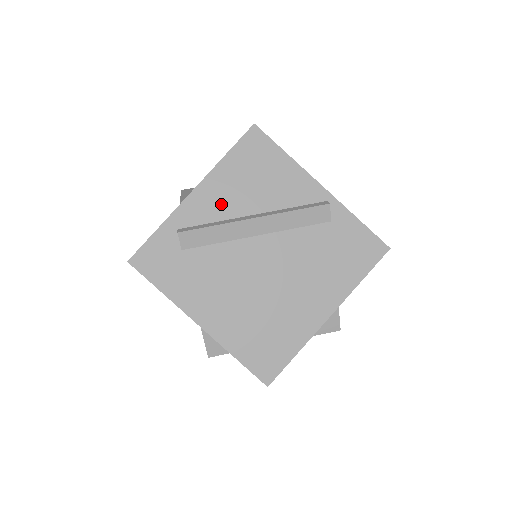
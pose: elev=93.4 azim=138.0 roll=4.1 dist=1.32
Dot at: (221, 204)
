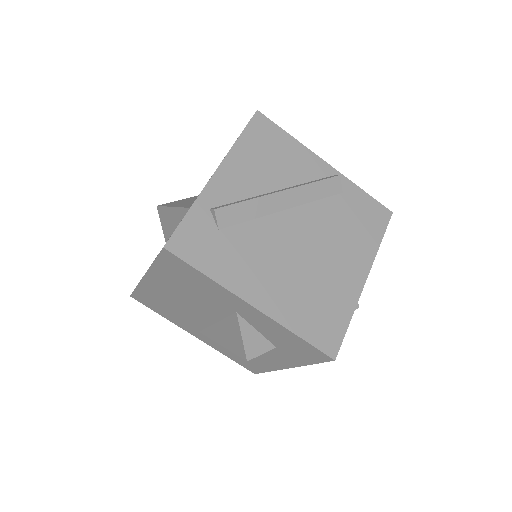
Dot at: (246, 182)
